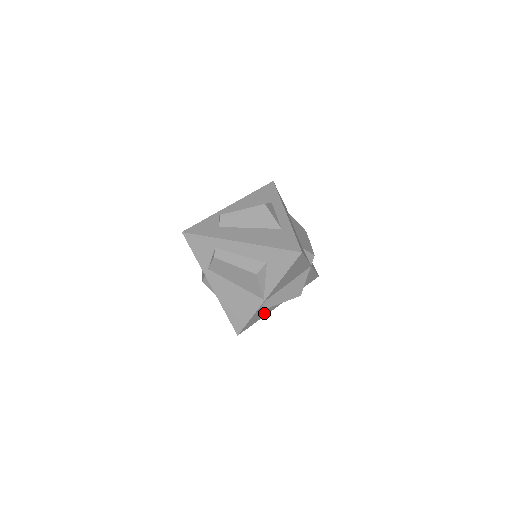
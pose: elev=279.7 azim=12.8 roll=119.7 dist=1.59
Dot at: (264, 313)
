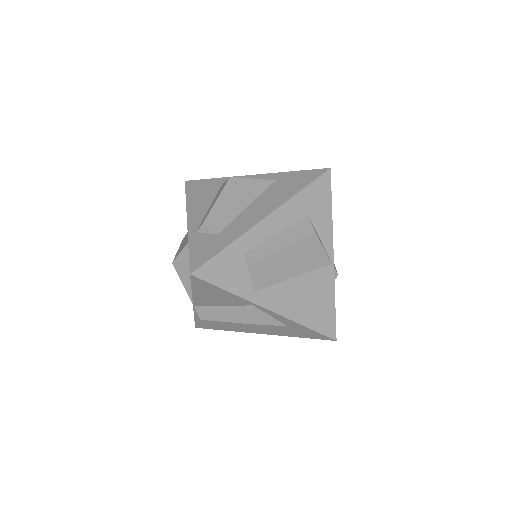
Dot at: occluded
